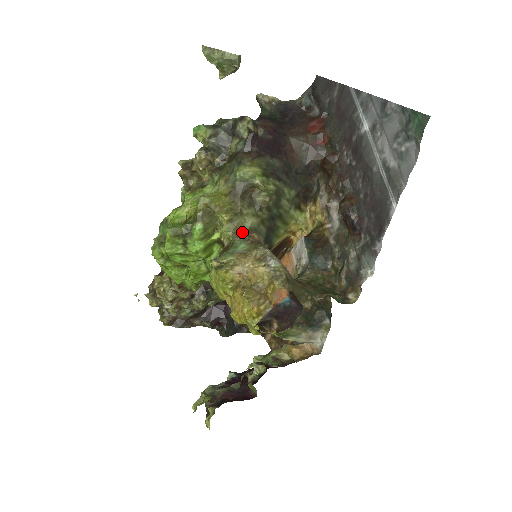
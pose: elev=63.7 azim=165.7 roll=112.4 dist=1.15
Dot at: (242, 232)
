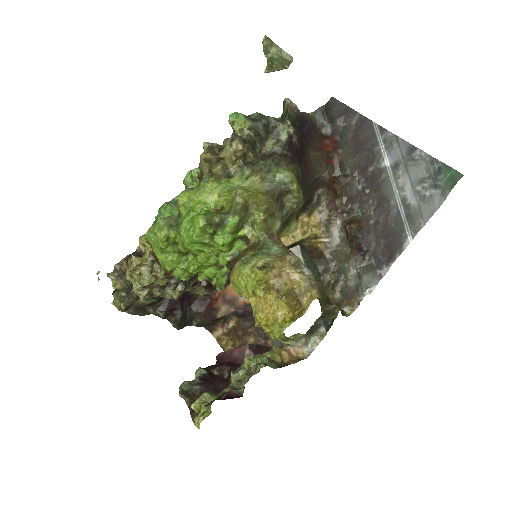
Dot at: (272, 234)
